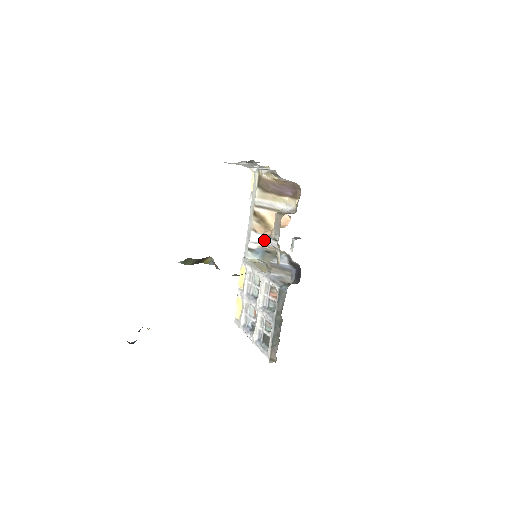
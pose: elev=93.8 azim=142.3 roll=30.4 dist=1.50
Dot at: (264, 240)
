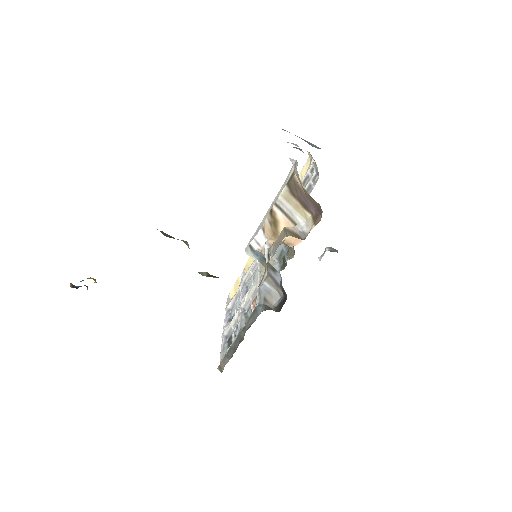
Dot at: (264, 247)
